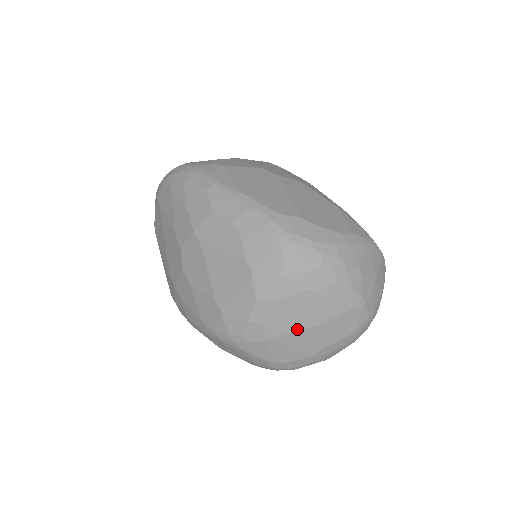
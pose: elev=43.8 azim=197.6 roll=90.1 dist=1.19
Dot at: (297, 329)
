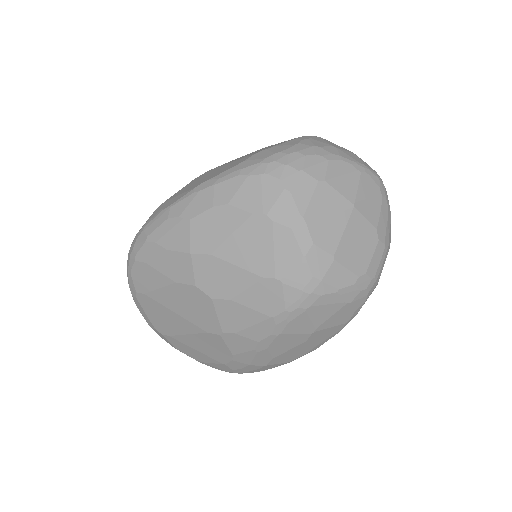
Dot at: (344, 225)
